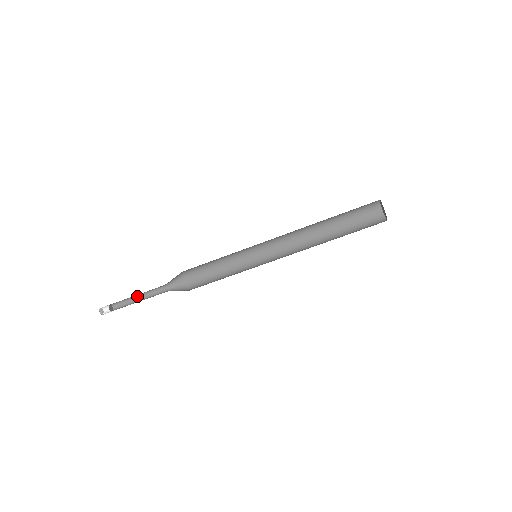
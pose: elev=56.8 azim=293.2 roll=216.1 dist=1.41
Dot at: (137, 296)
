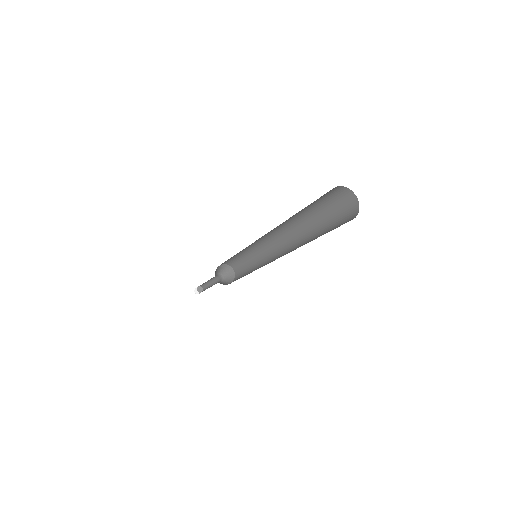
Dot at: (207, 281)
